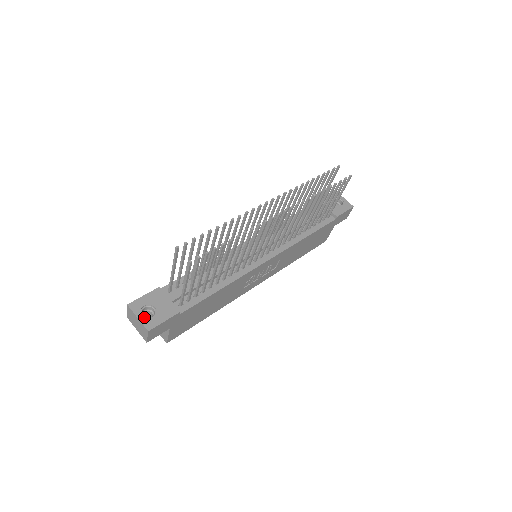
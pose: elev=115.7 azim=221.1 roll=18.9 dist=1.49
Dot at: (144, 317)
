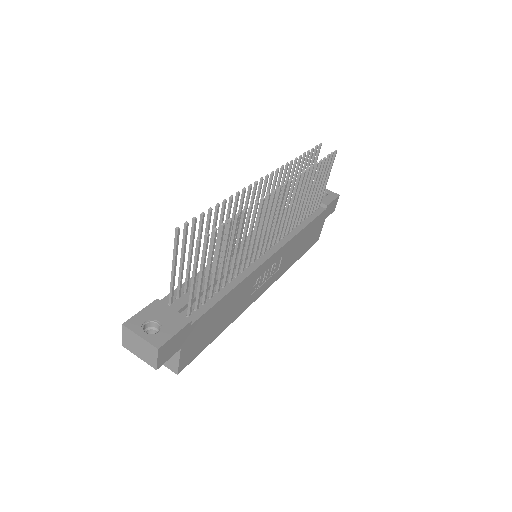
Dot at: (148, 334)
